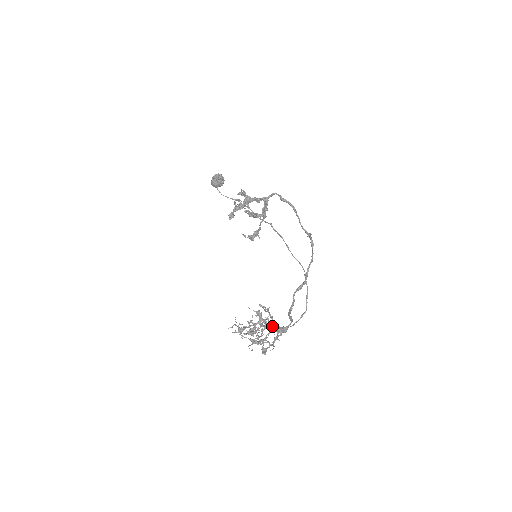
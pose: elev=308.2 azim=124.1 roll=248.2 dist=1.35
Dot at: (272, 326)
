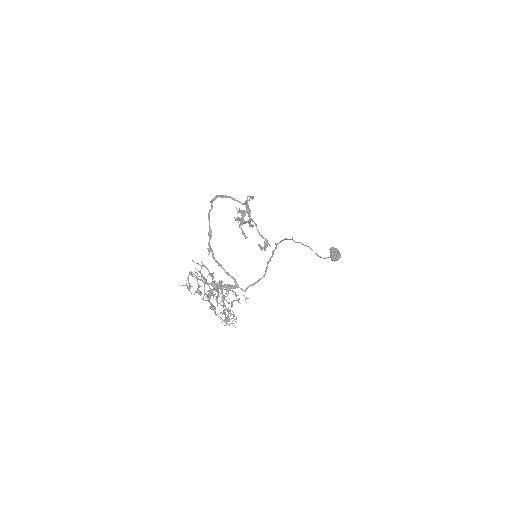
Dot at: (212, 283)
